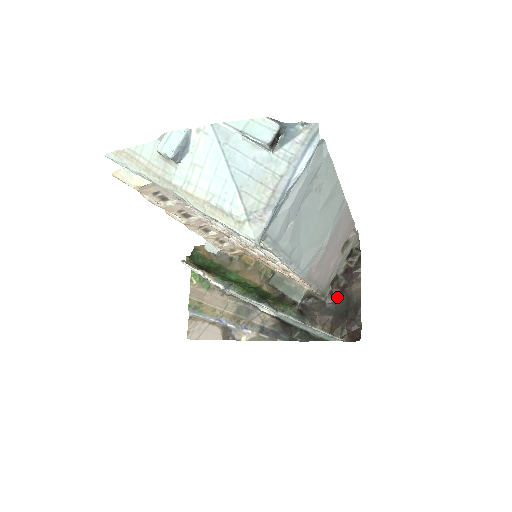
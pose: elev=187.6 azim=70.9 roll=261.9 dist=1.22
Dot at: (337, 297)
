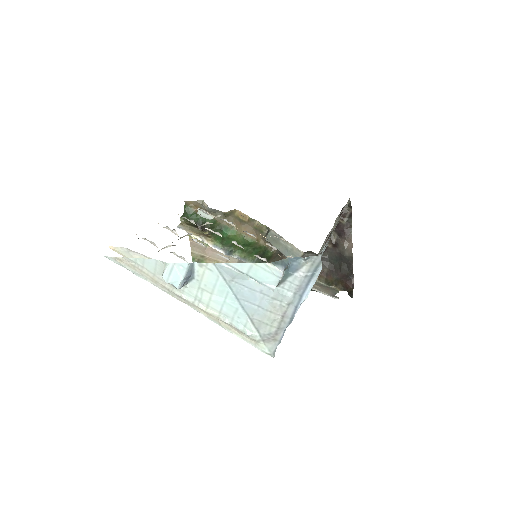
Dot at: (331, 252)
